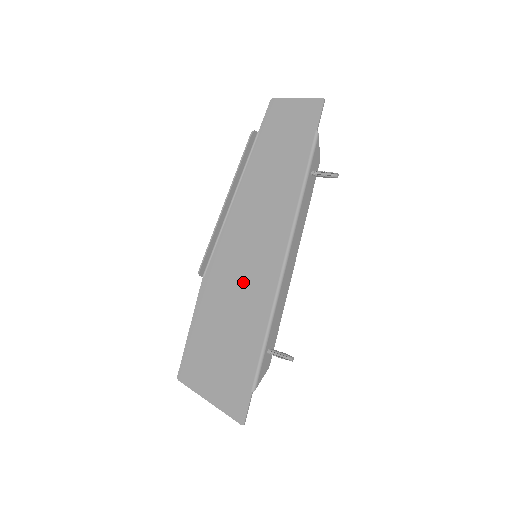
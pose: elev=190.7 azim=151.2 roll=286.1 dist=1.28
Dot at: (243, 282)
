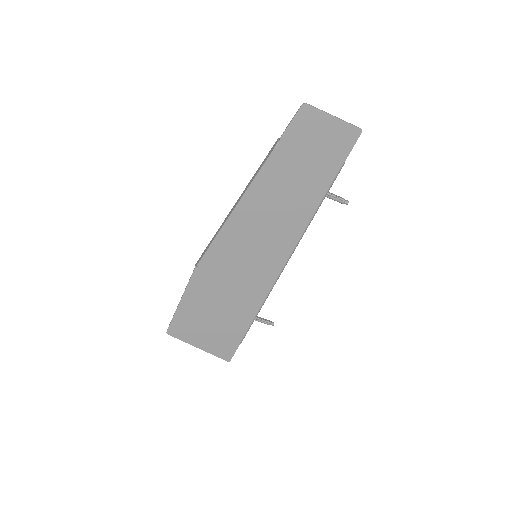
Dot at: (241, 275)
